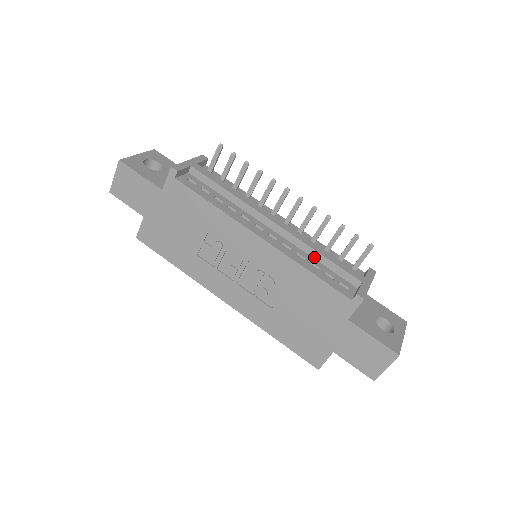
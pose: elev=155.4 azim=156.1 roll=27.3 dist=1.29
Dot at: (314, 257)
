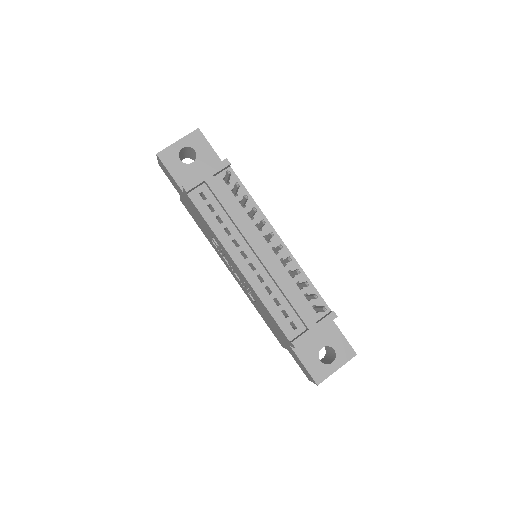
Dot at: (281, 292)
